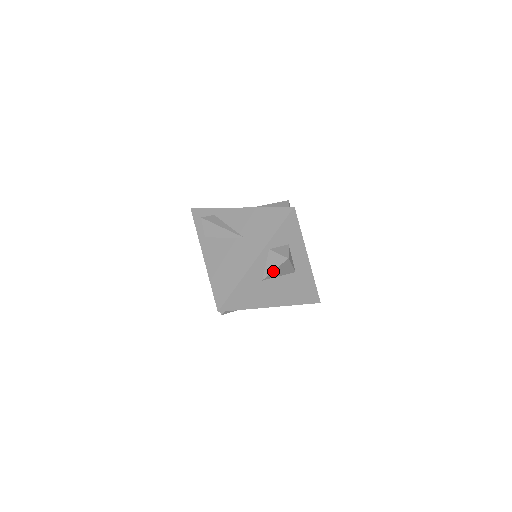
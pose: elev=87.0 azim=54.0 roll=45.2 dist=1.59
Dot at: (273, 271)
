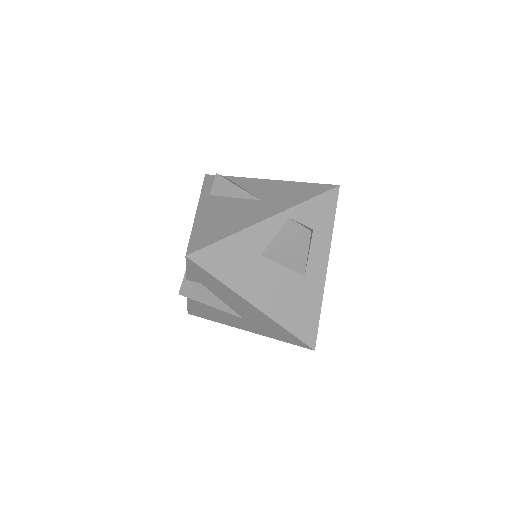
Dot at: (282, 245)
